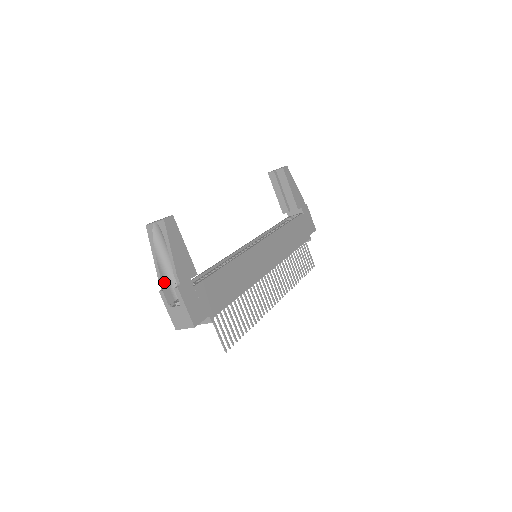
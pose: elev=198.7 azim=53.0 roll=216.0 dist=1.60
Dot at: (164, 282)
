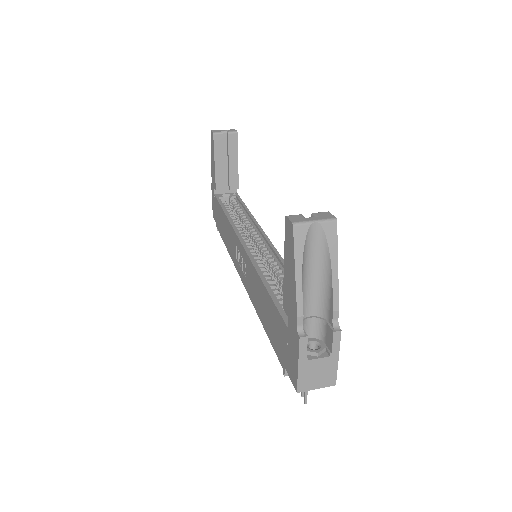
Dot at: (301, 320)
